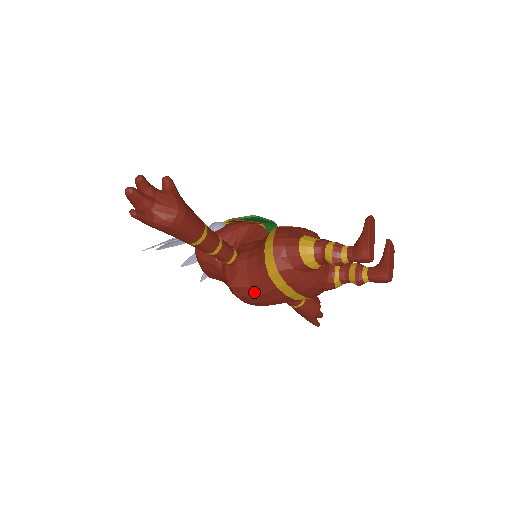
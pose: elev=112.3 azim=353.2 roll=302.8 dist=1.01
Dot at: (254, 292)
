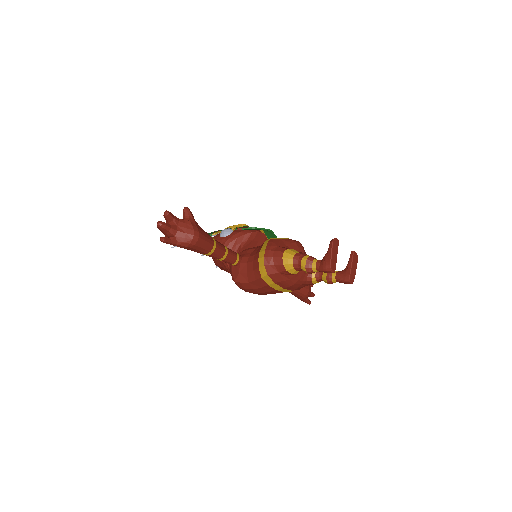
Dot at: (252, 286)
